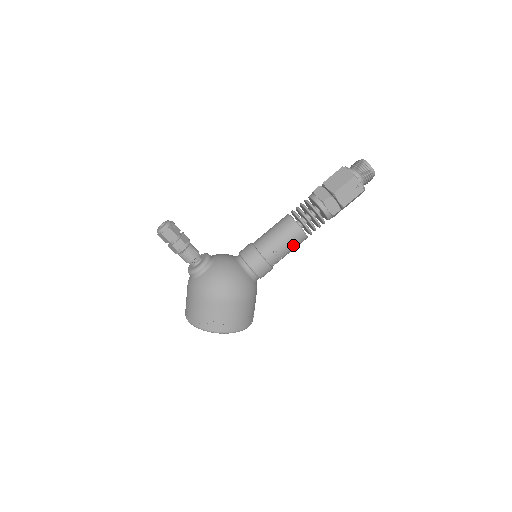
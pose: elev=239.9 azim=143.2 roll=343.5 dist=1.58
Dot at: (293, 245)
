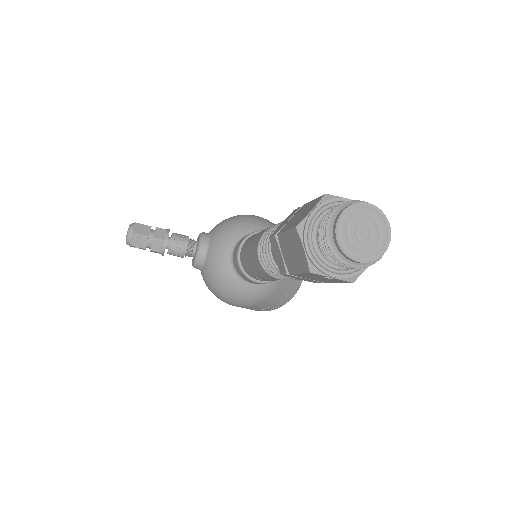
Dot at: occluded
